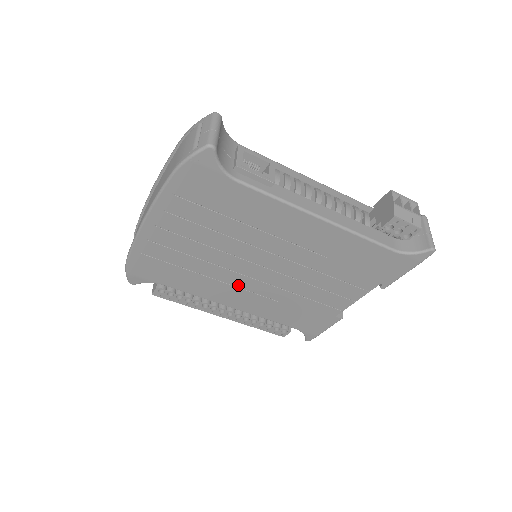
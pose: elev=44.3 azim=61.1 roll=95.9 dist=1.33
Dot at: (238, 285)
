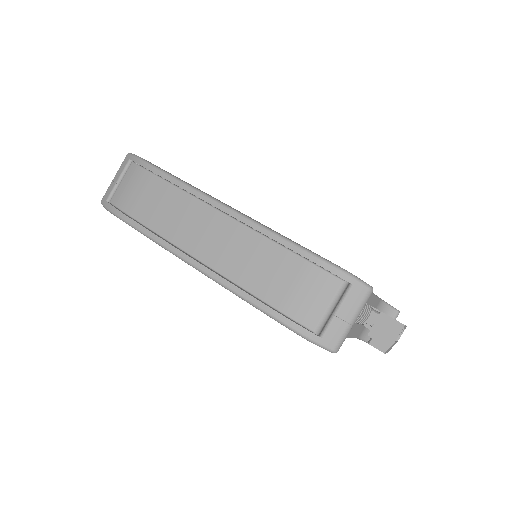
Dot at: occluded
